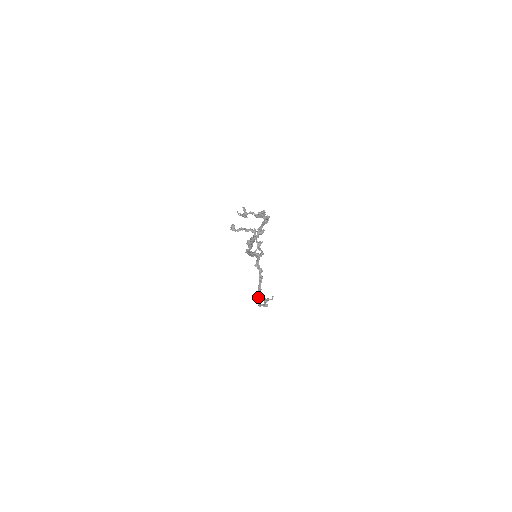
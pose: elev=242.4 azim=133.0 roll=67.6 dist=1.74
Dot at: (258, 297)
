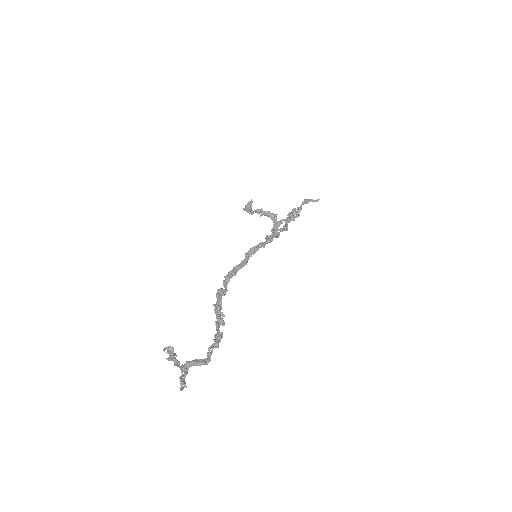
Dot at: occluded
